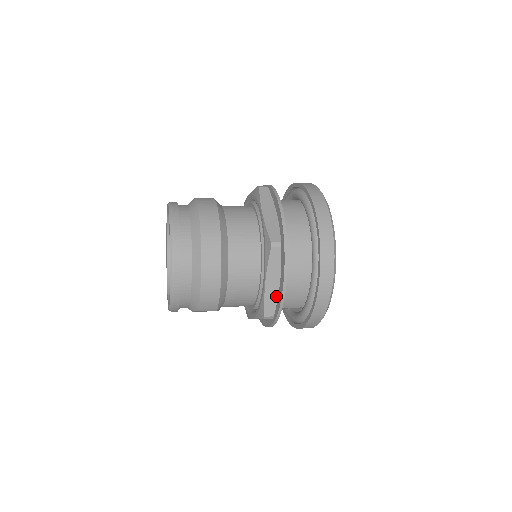
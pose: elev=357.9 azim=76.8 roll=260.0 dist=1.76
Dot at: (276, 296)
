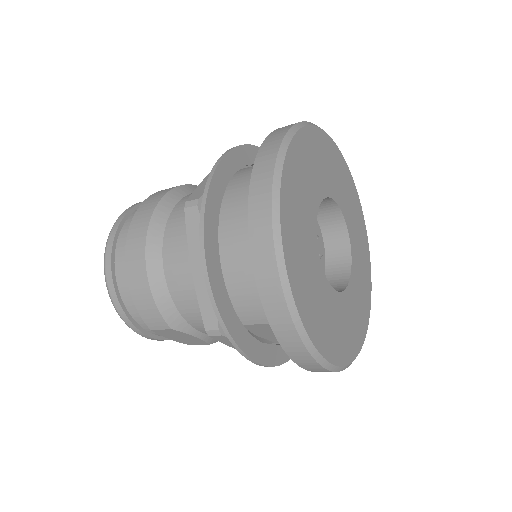
Dot at: occluded
